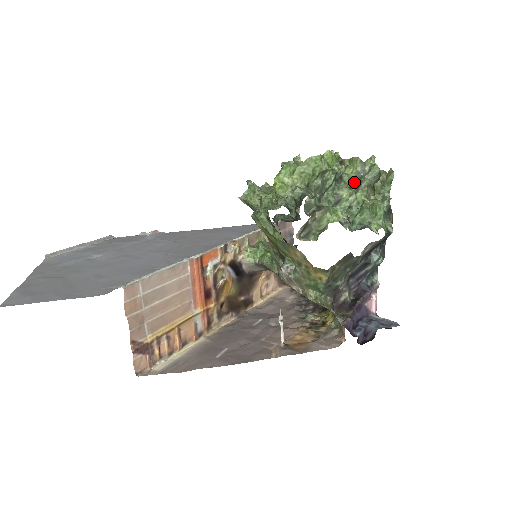
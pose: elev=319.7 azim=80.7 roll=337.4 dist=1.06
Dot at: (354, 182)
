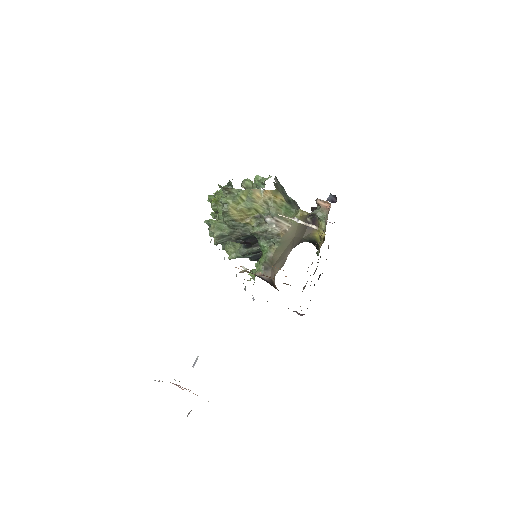
Dot at: occluded
